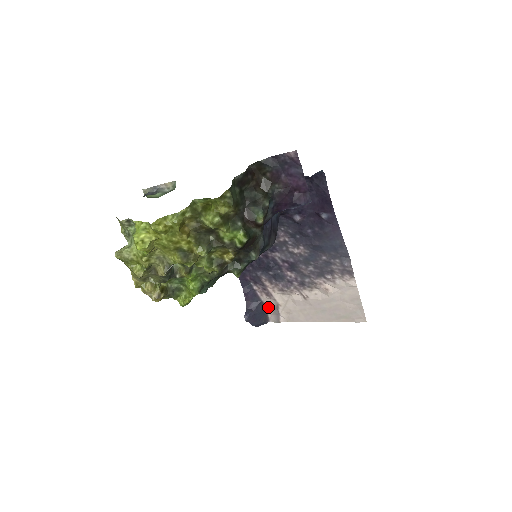
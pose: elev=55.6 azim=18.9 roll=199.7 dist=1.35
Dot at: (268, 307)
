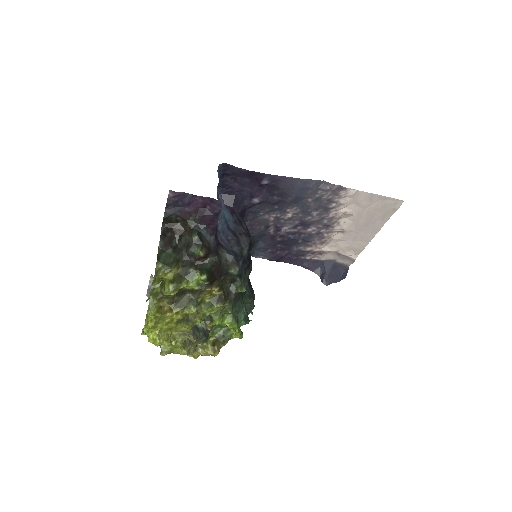
Dot at: (334, 259)
